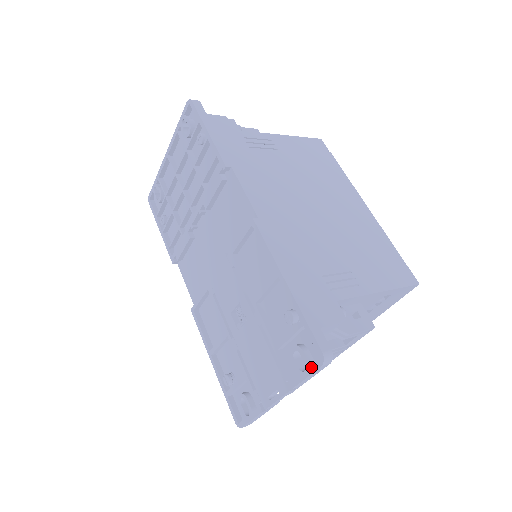
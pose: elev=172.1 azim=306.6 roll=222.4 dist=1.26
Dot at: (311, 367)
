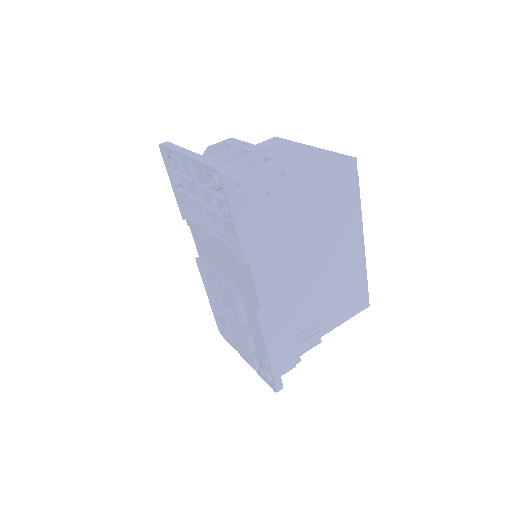
Dot at: (269, 384)
